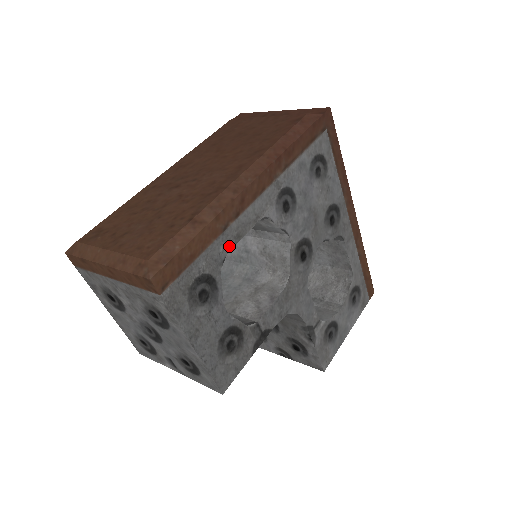
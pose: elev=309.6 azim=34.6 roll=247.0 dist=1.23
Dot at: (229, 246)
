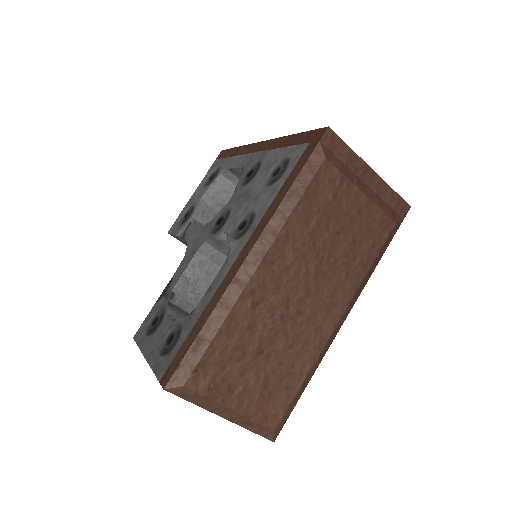
Dot at: occluded
